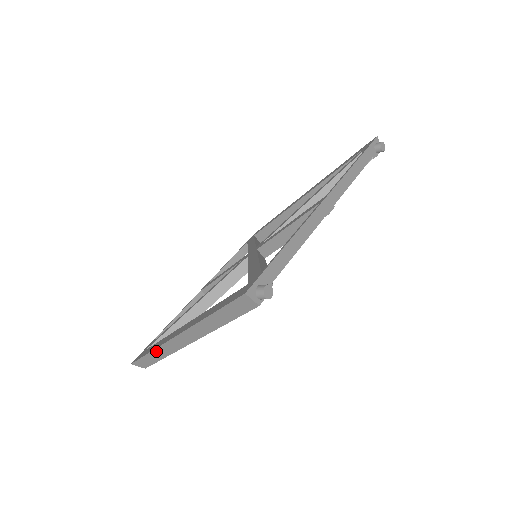
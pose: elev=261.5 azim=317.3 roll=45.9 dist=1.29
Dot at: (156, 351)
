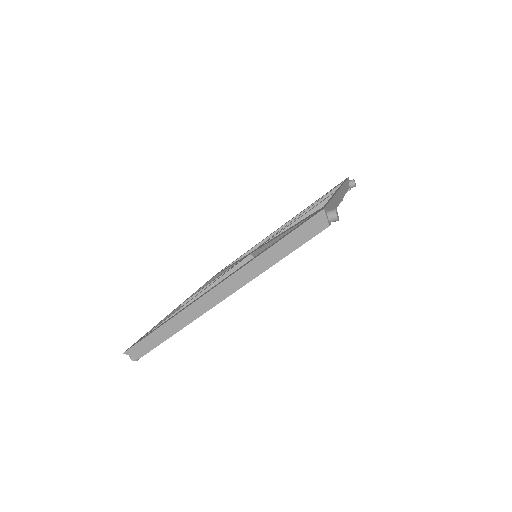
Dot at: (174, 320)
